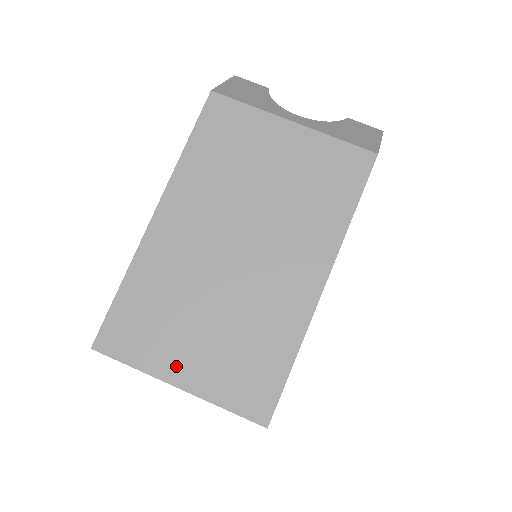
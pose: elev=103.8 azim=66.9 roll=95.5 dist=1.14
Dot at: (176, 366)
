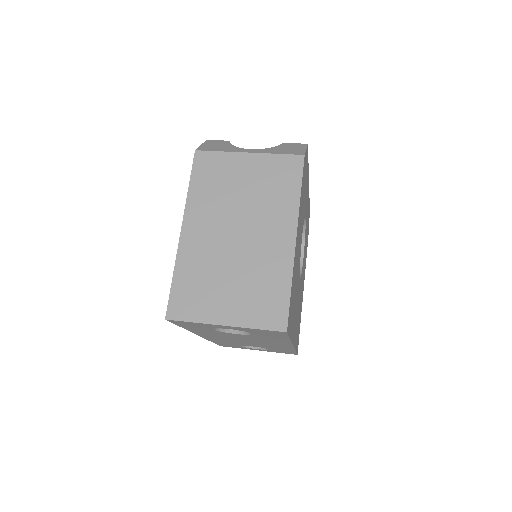
Dot at: (220, 313)
